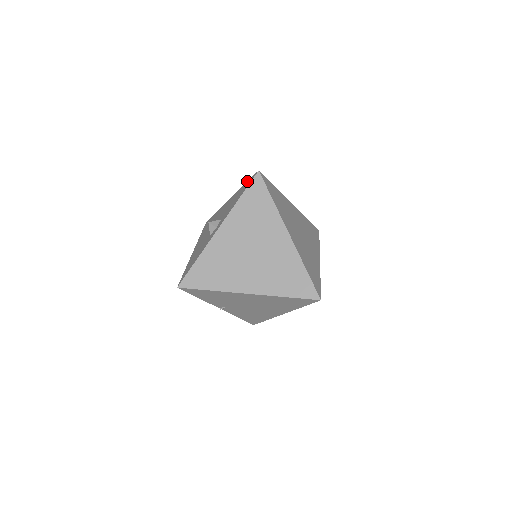
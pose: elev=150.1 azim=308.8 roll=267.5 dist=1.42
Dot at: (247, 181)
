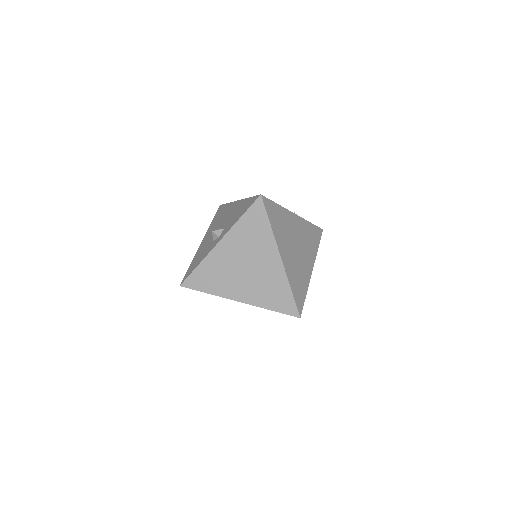
Dot at: occluded
